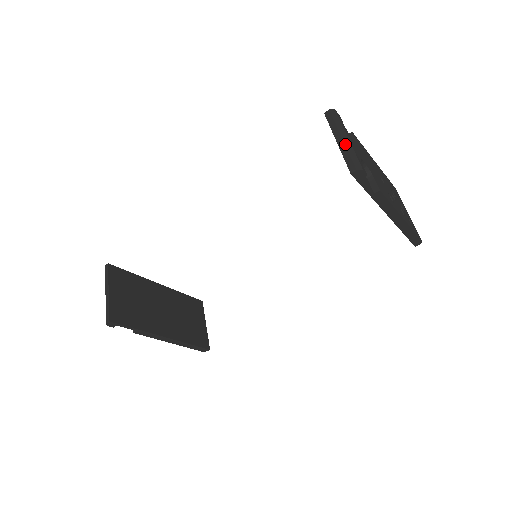
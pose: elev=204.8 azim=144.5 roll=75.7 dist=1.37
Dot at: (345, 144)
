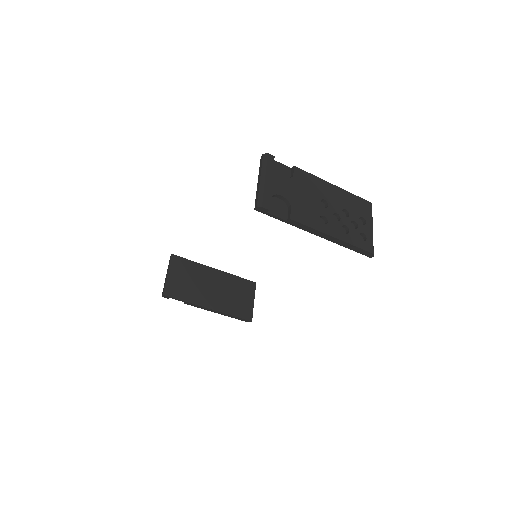
Dot at: (259, 185)
